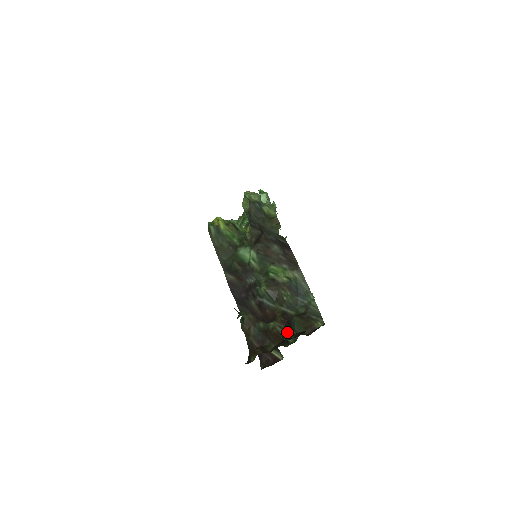
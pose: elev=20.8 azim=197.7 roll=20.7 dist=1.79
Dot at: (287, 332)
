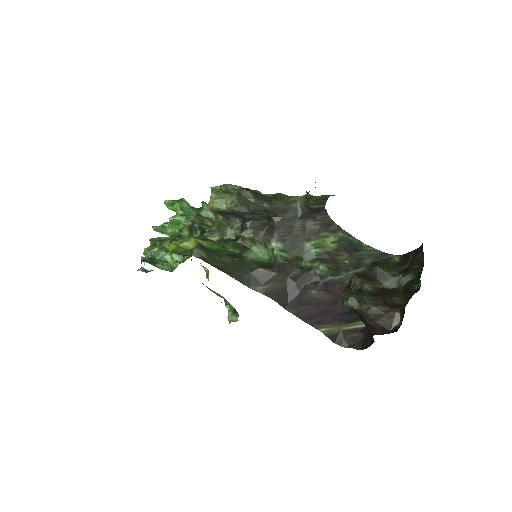
Dot at: (383, 283)
